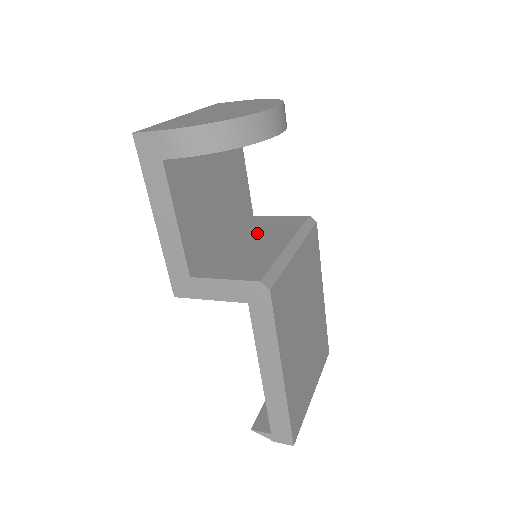
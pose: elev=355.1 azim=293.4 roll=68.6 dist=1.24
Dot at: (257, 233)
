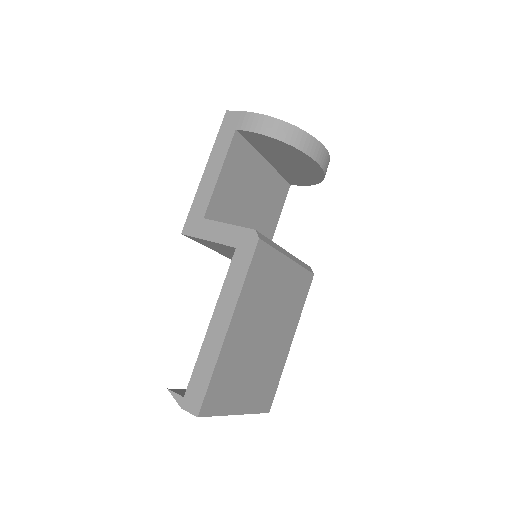
Dot at: occluded
